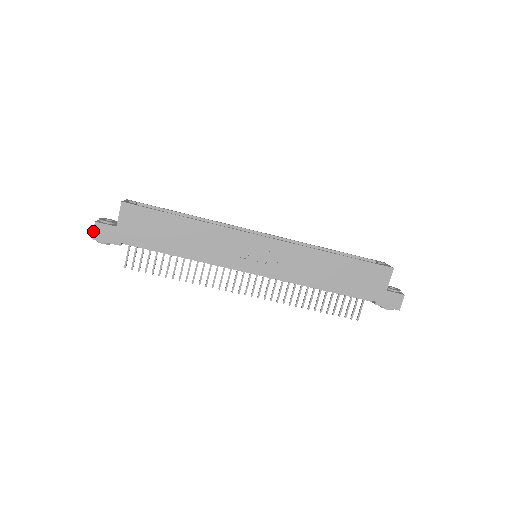
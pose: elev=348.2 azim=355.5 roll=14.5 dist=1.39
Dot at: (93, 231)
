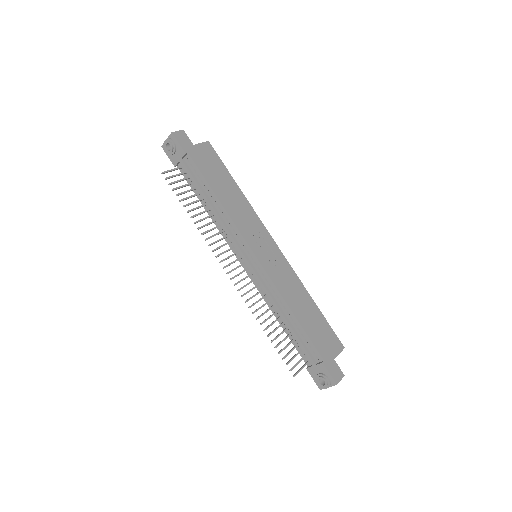
Dot at: (177, 131)
